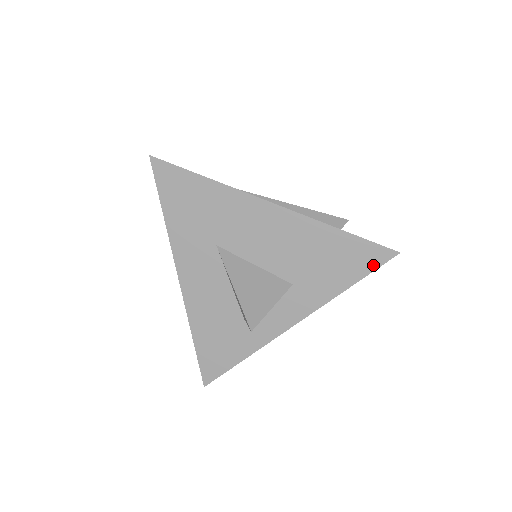
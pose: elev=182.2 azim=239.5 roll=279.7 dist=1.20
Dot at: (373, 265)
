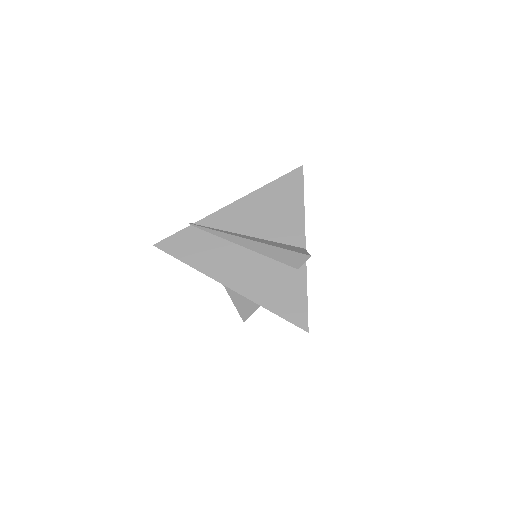
Dot at: occluded
